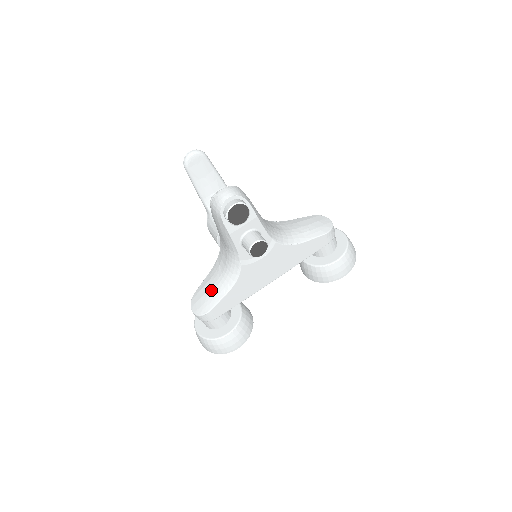
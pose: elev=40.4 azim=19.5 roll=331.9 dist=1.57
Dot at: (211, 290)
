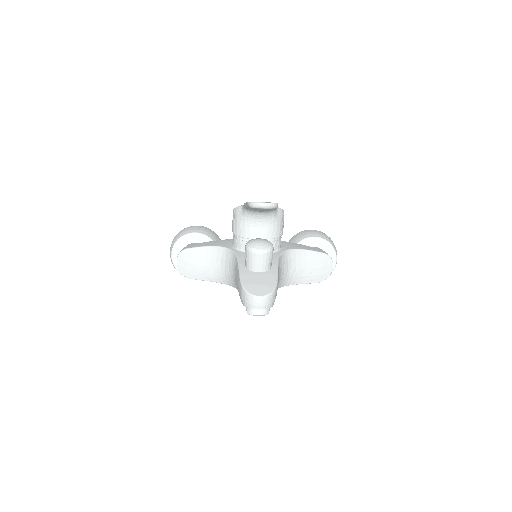
Dot at: (202, 268)
